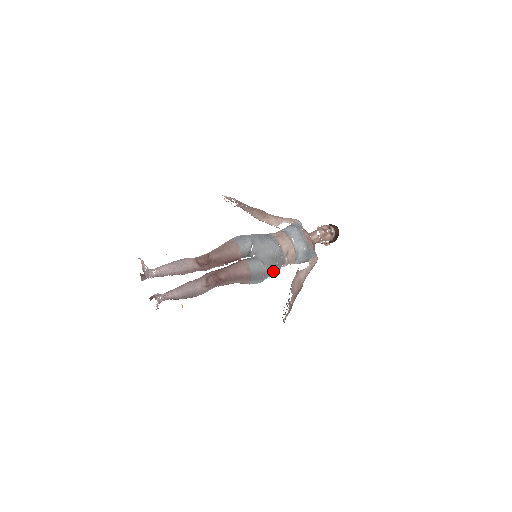
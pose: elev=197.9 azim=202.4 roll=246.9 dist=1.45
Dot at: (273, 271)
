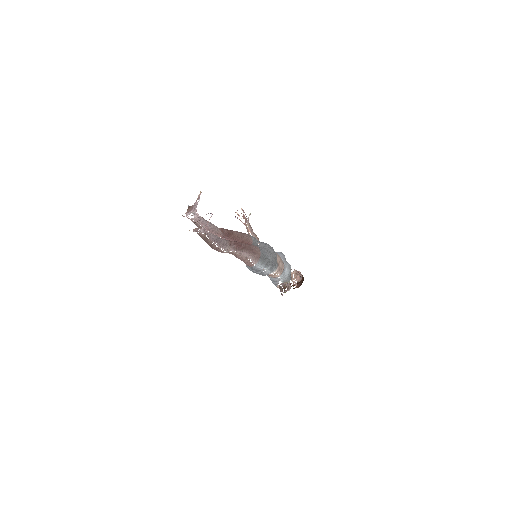
Dot at: (271, 266)
